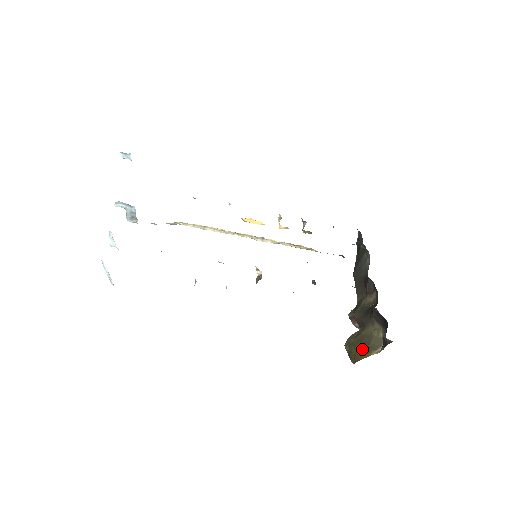
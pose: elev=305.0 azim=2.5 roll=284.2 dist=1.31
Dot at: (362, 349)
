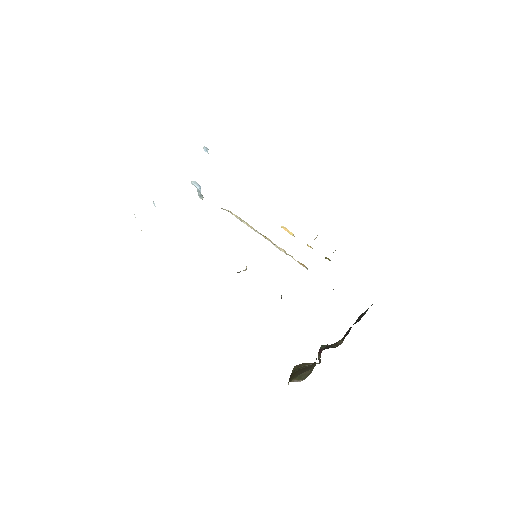
Dot at: (295, 375)
